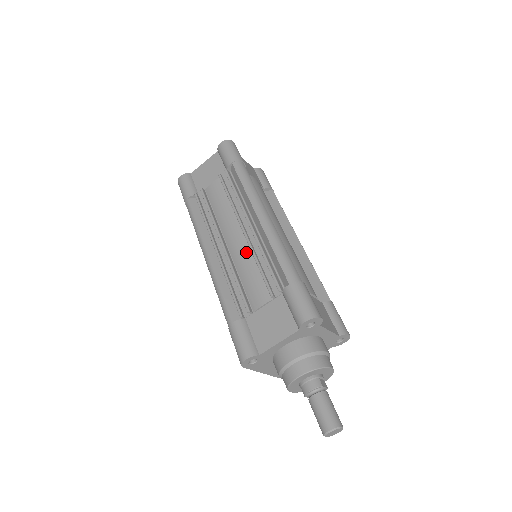
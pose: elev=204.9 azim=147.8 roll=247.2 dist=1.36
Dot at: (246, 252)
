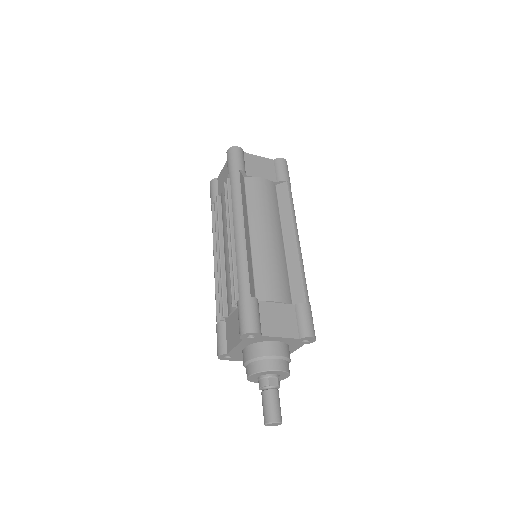
Dot at: occluded
